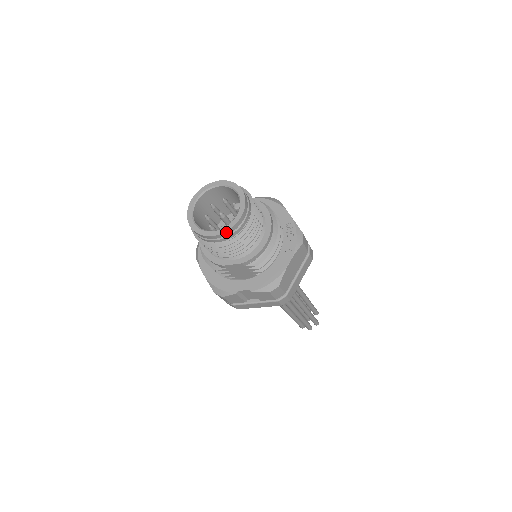
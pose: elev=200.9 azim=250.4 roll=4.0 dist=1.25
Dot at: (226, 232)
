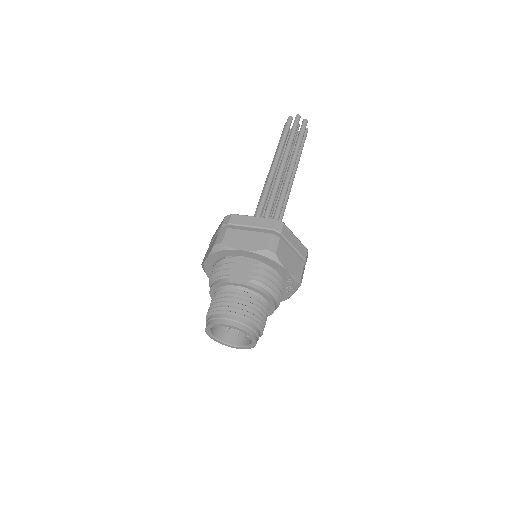
Dot at: (244, 348)
